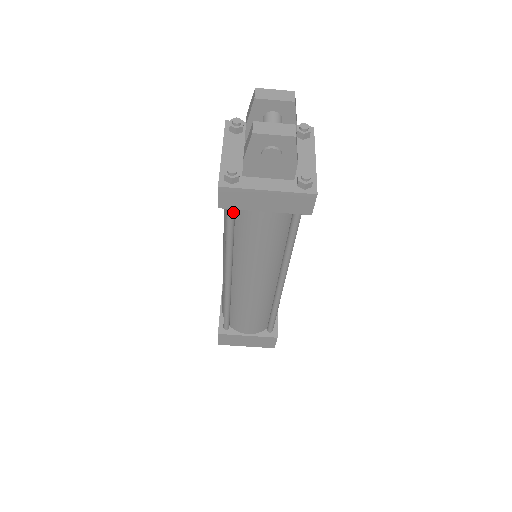
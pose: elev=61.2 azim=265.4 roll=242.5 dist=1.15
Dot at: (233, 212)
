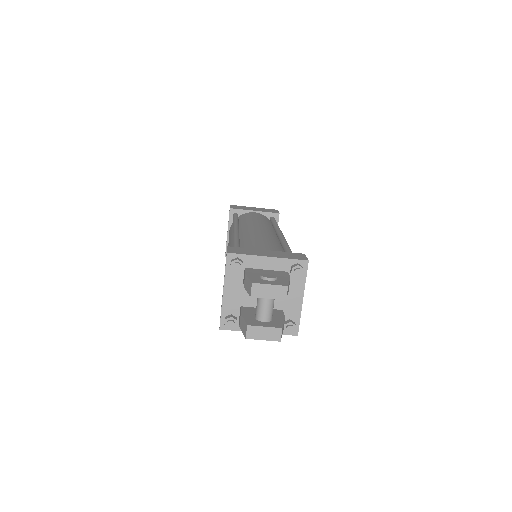
Dot at: occluded
